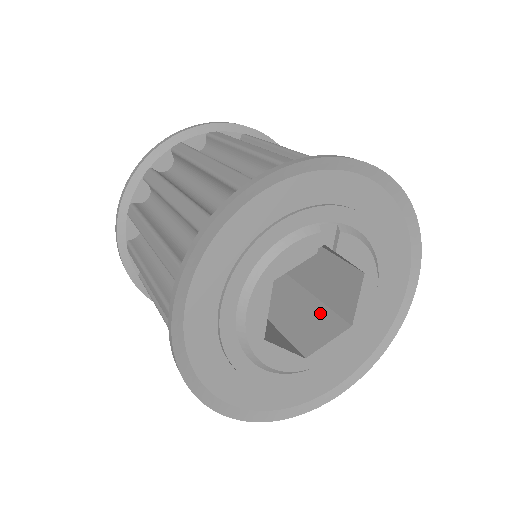
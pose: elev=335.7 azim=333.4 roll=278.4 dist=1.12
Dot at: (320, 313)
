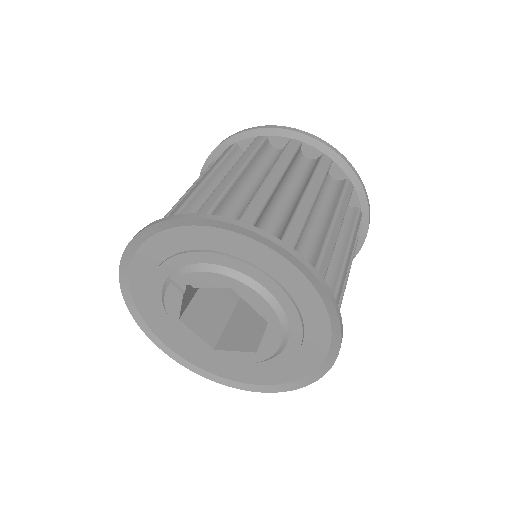
Dot at: occluded
